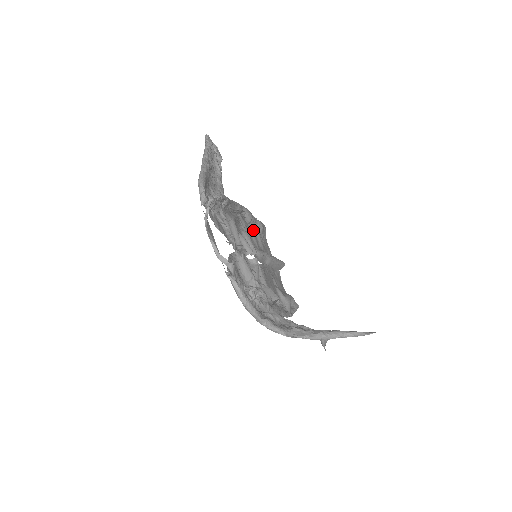
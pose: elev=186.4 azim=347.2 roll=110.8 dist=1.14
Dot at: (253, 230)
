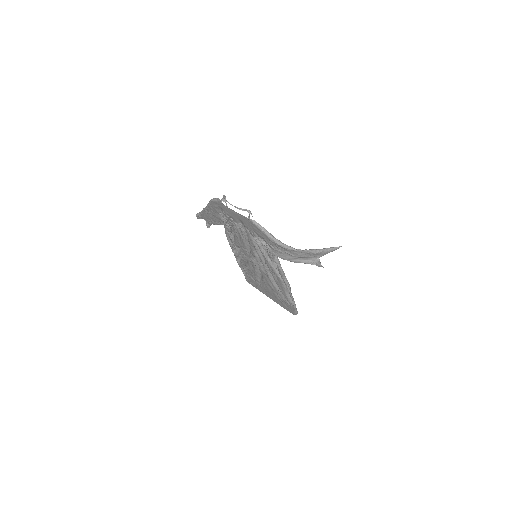
Dot at: (245, 265)
